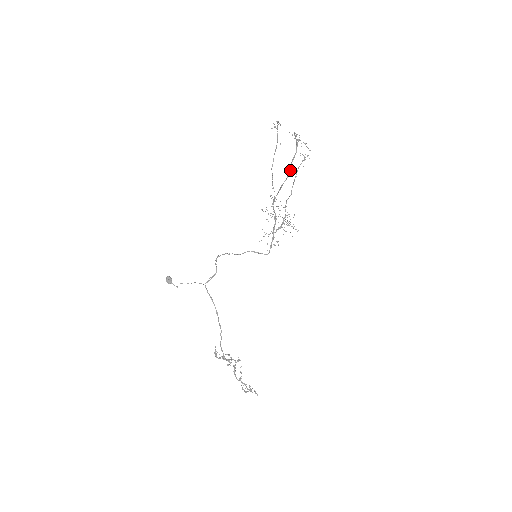
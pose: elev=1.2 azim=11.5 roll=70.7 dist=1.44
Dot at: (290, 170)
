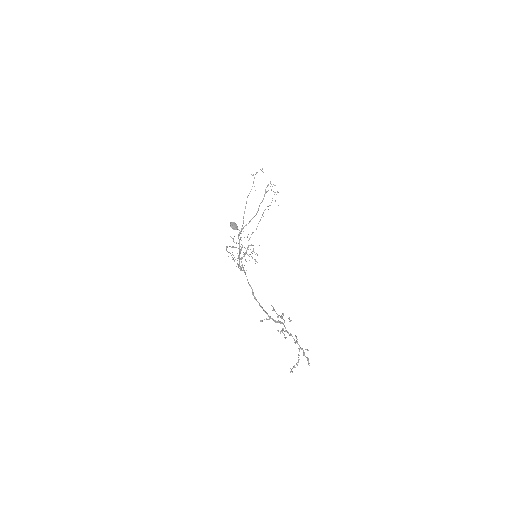
Dot at: (258, 210)
